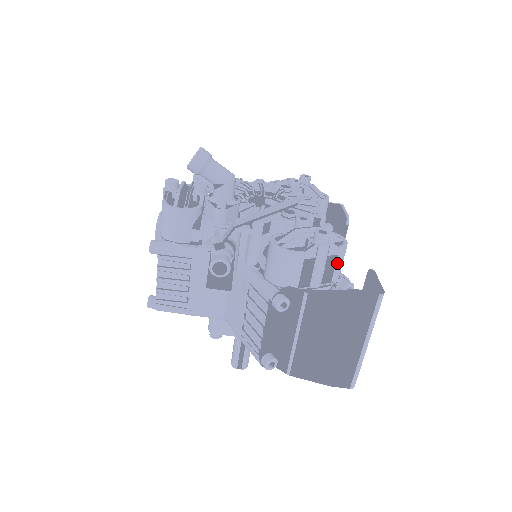
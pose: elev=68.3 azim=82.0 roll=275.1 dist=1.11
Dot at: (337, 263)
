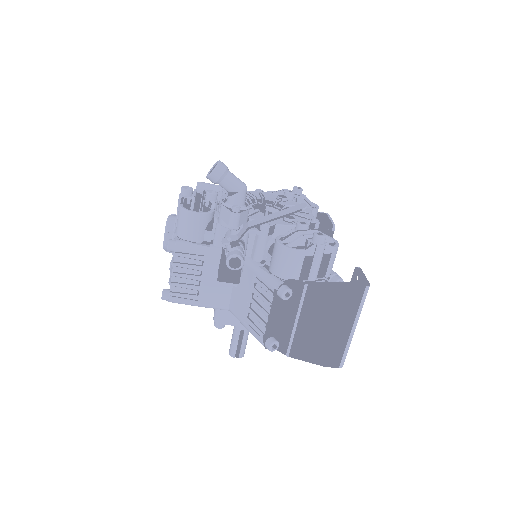
Dot at: (330, 261)
